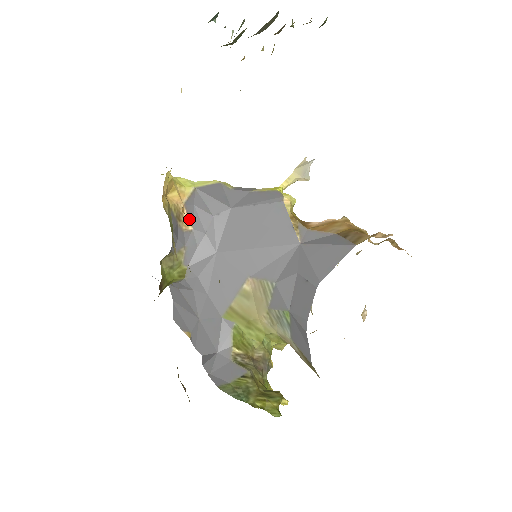
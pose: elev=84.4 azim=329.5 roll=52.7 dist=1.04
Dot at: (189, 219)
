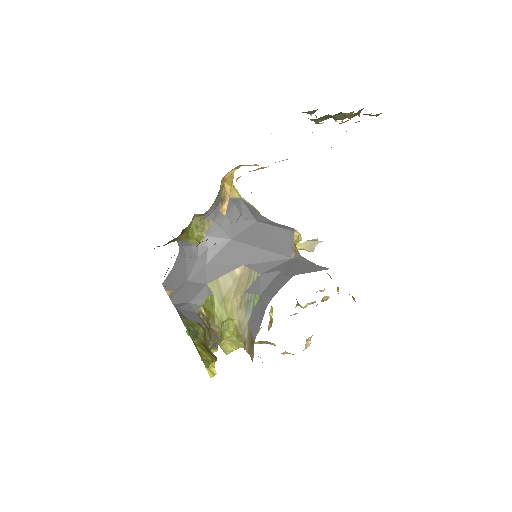
Dot at: (227, 208)
